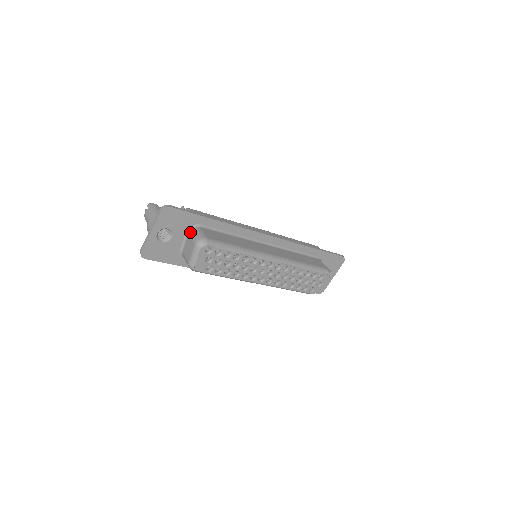
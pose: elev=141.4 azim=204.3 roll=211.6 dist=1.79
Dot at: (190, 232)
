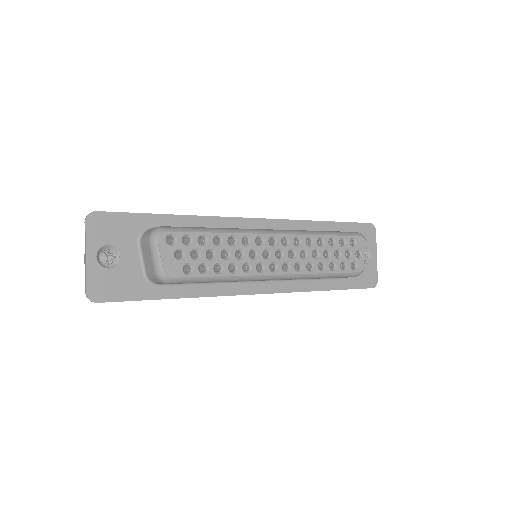
Dot at: (141, 239)
